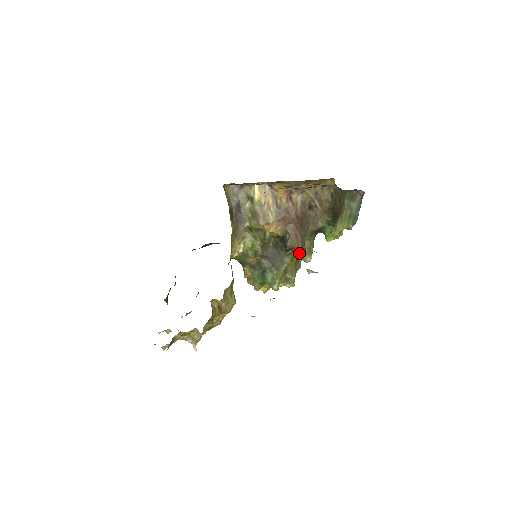
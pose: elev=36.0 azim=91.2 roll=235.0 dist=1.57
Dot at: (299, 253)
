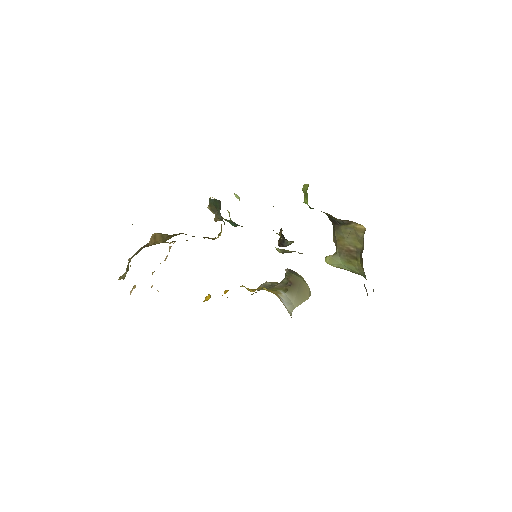
Dot at: occluded
